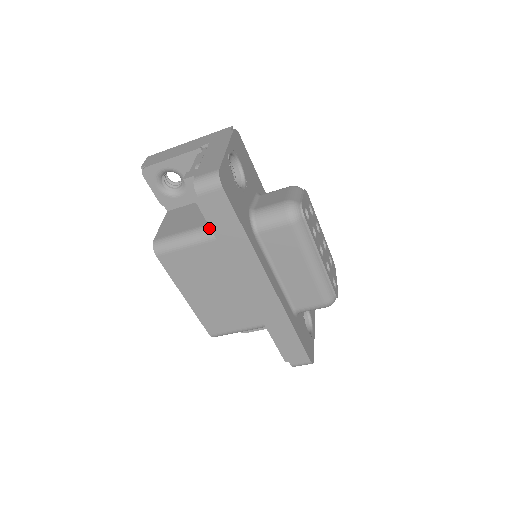
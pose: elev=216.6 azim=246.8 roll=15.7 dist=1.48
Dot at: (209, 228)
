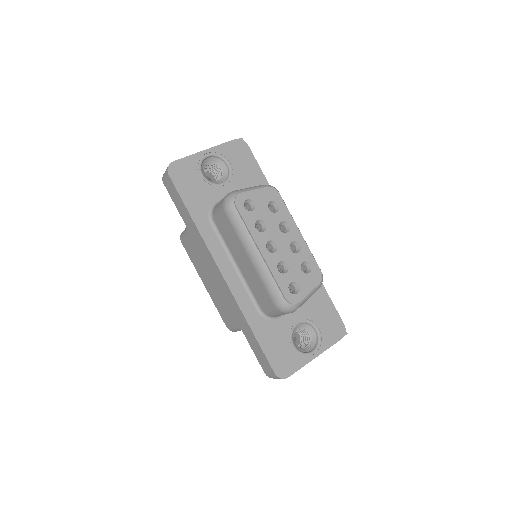
Dot at: occluded
